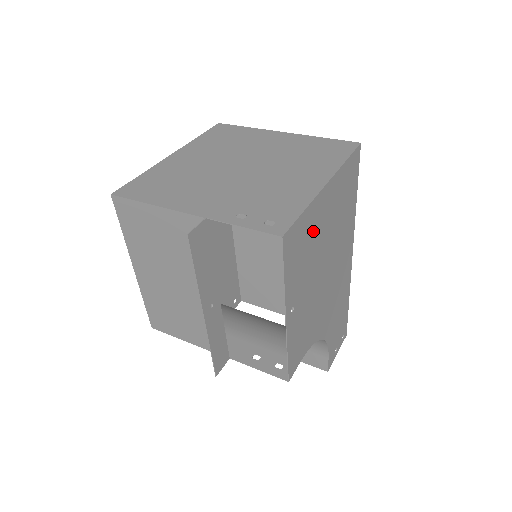
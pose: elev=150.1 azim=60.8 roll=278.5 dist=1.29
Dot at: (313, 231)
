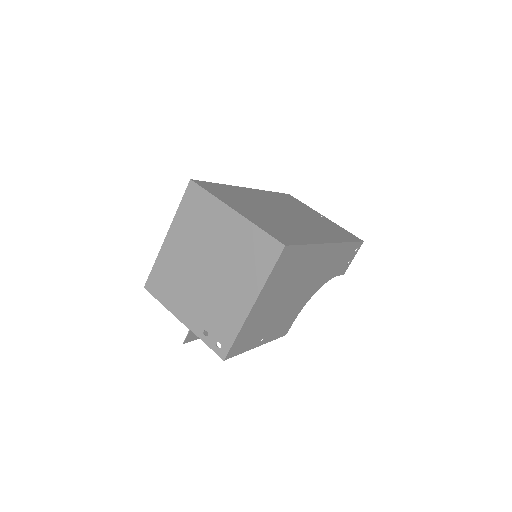
Dot at: (256, 321)
